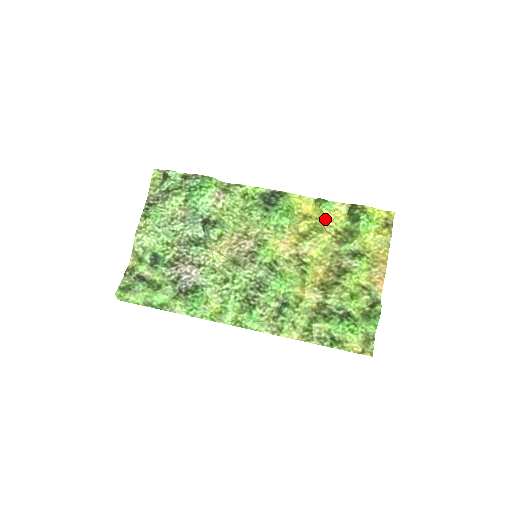
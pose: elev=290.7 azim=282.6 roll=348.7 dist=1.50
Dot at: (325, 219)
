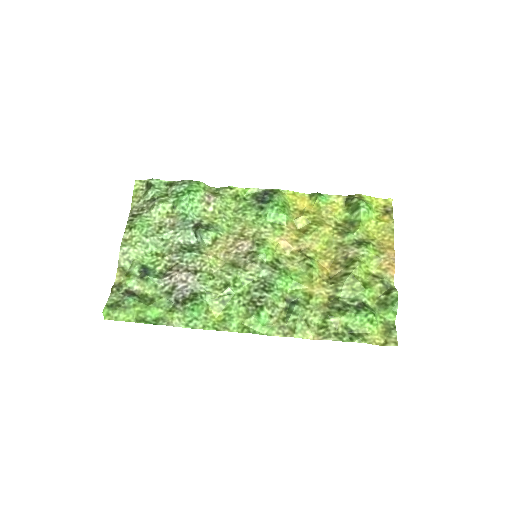
Dot at: (323, 212)
